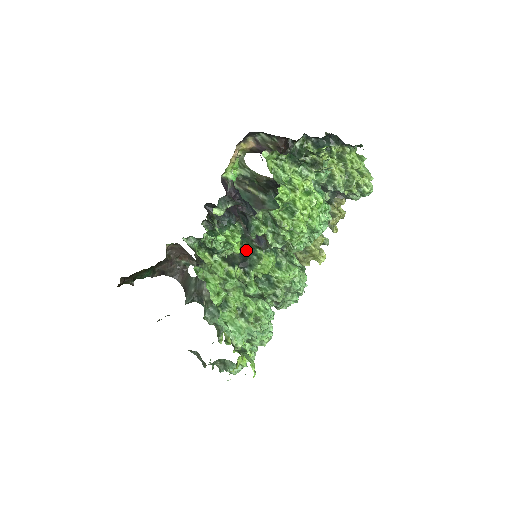
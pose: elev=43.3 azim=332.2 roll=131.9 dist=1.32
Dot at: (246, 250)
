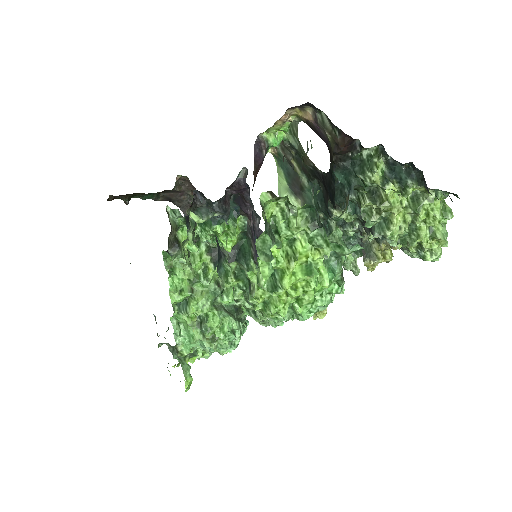
Dot at: (241, 250)
